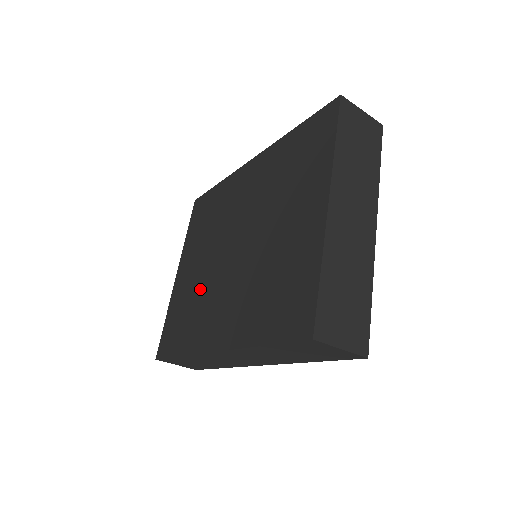
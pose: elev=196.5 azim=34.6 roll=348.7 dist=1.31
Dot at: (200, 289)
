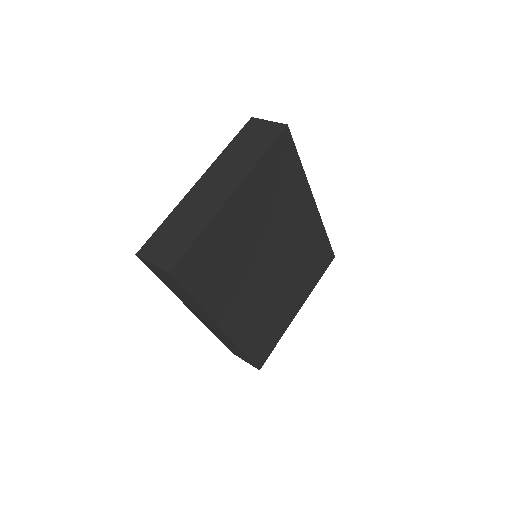
Dot at: occluded
